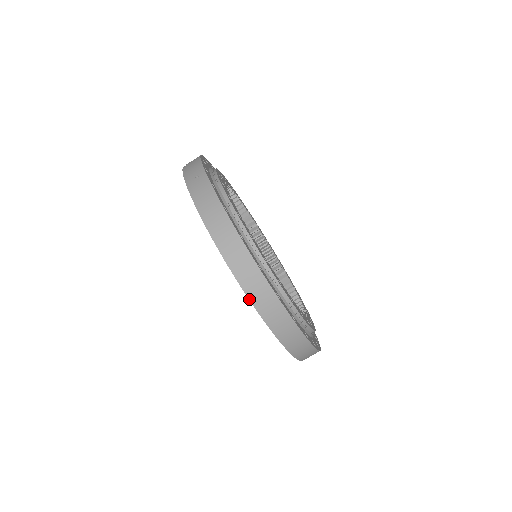
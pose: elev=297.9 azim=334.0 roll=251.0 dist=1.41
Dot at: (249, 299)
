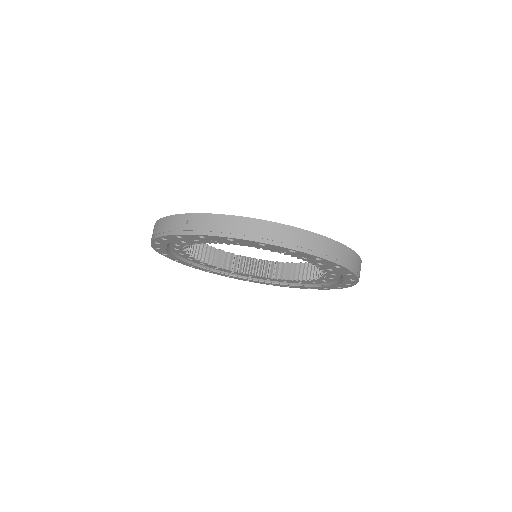
Dot at: (312, 255)
